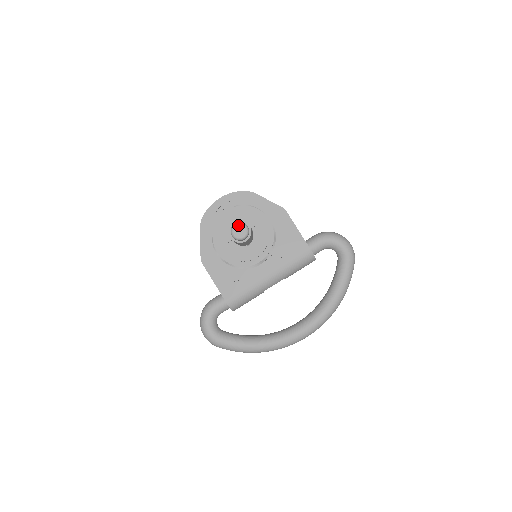
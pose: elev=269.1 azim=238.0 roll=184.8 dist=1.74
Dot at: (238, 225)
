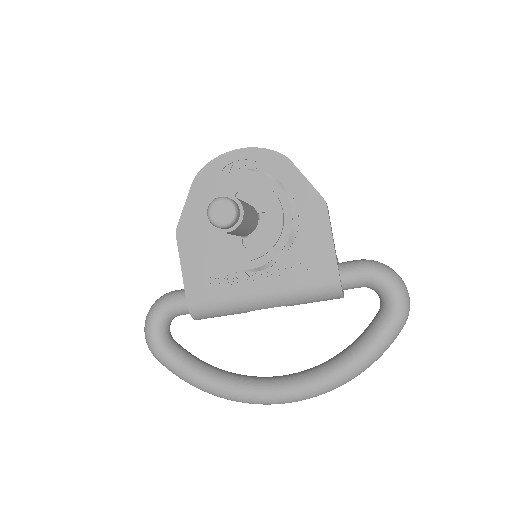
Dot at: (222, 201)
